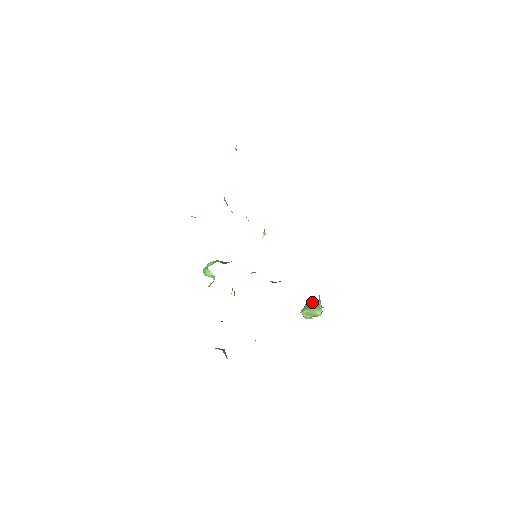
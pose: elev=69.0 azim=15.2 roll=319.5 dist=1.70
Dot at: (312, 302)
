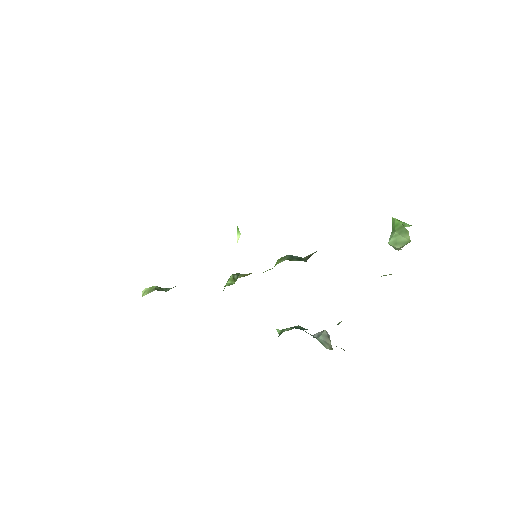
Dot at: (395, 220)
